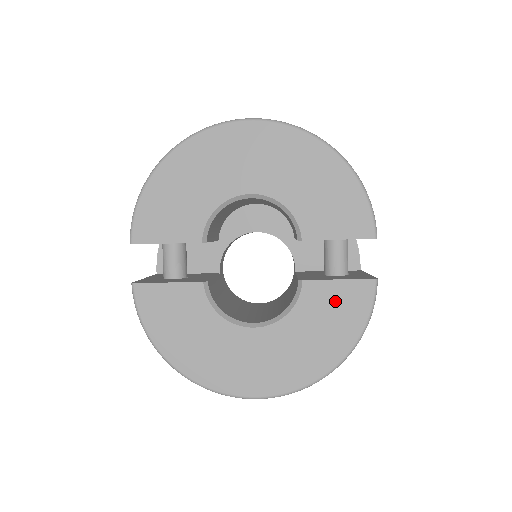
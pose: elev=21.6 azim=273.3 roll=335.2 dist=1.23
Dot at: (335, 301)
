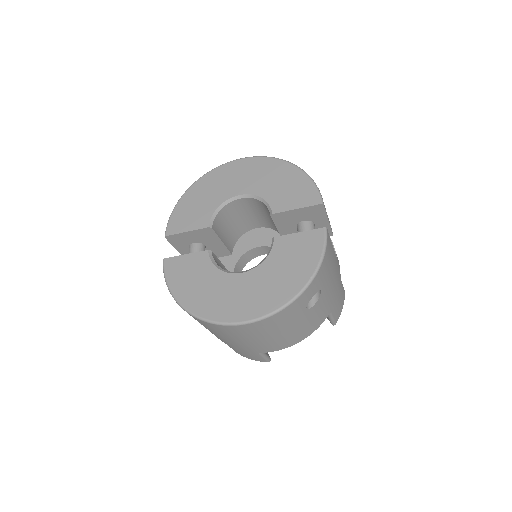
Dot at: (297, 246)
